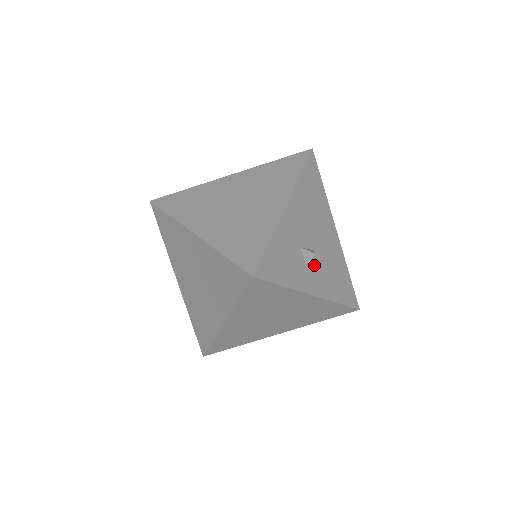
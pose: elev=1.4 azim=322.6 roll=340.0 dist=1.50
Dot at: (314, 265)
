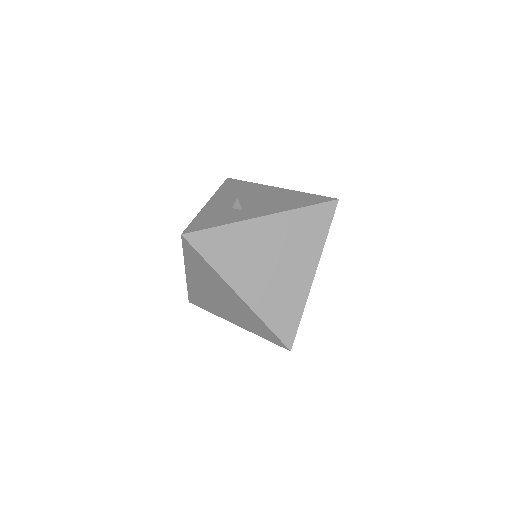
Dot at: (255, 207)
